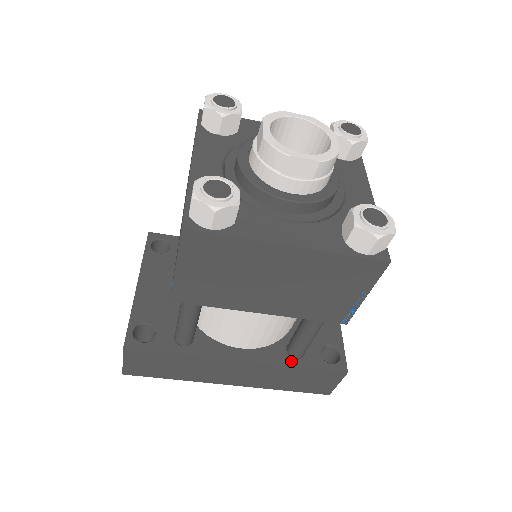
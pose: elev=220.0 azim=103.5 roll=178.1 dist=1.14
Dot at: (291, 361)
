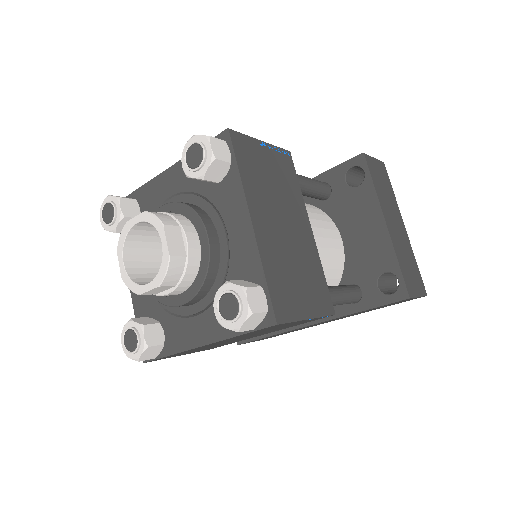
Dot at: (352, 308)
